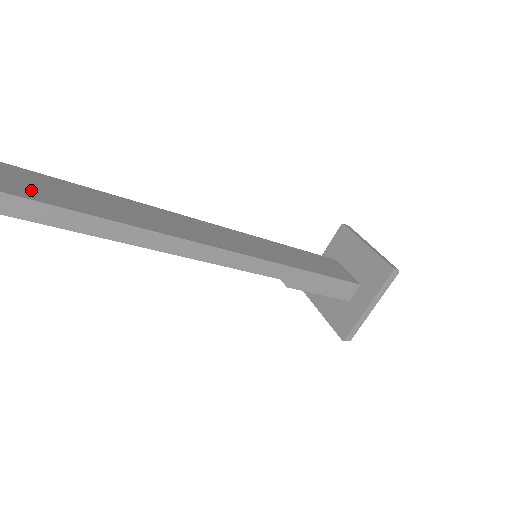
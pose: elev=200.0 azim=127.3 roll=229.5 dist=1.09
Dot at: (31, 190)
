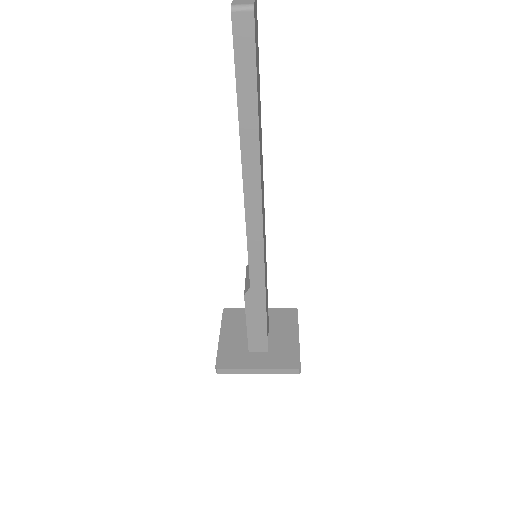
Dot at: occluded
